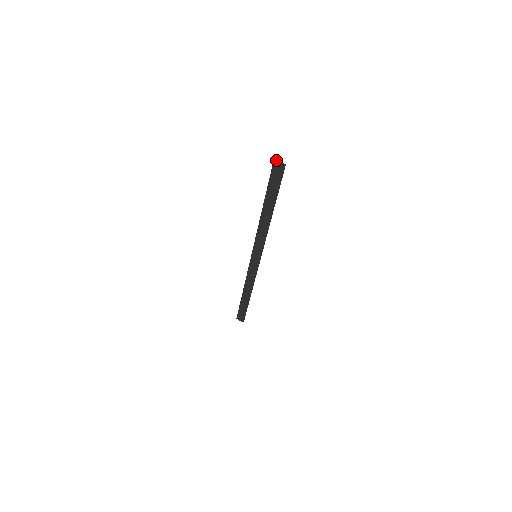
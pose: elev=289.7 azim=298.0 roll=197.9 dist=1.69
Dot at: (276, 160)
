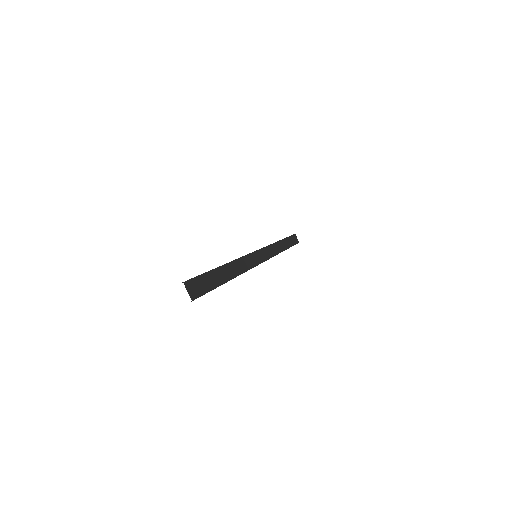
Dot at: occluded
